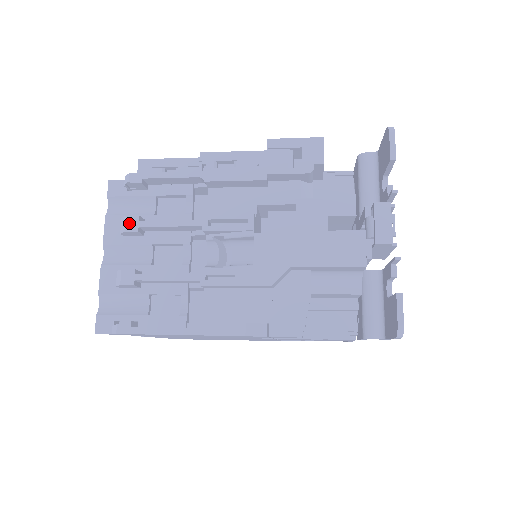
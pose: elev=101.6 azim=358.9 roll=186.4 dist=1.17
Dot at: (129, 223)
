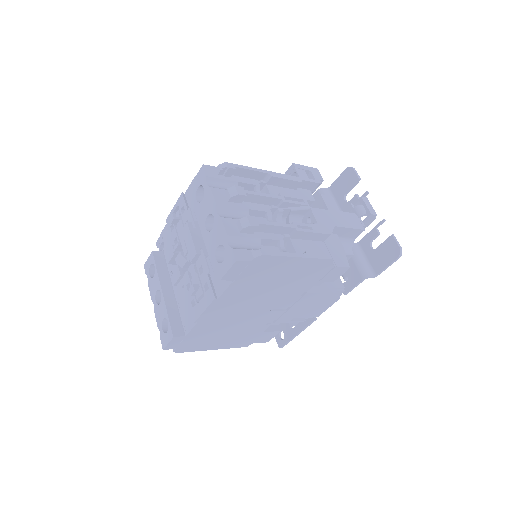
Dot at: (239, 190)
